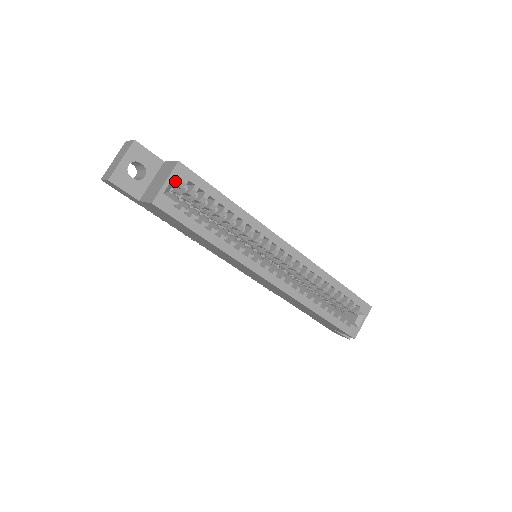
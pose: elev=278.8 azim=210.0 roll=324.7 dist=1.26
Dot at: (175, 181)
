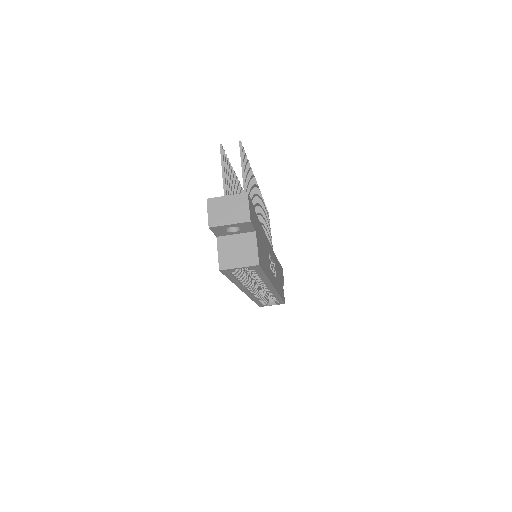
Dot at: occluded
